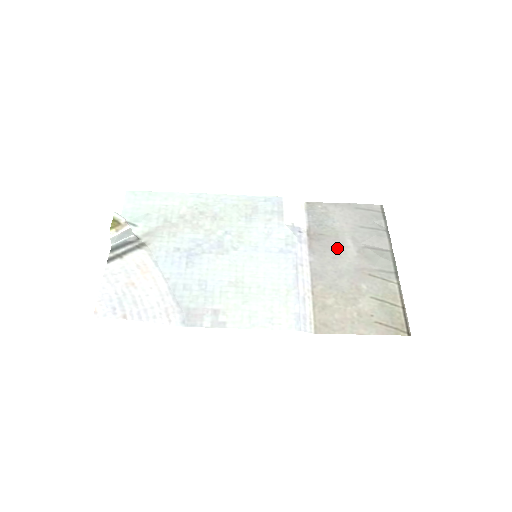
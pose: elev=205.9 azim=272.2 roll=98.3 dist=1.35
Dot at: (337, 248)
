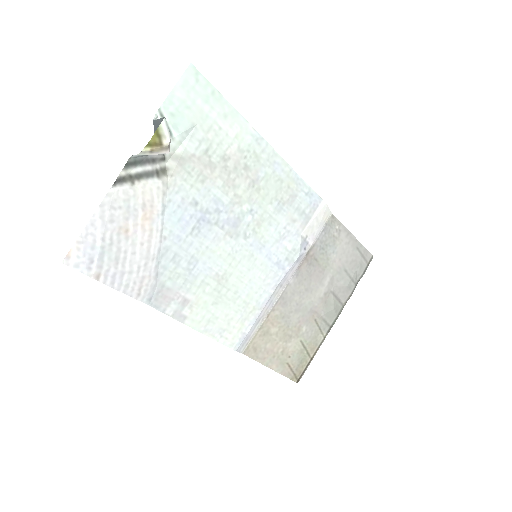
Dot at: (316, 281)
